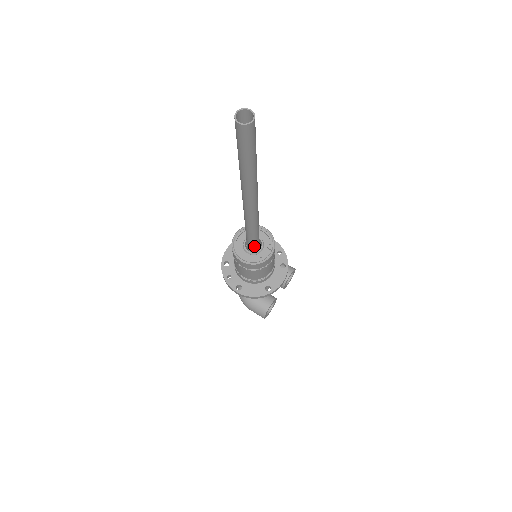
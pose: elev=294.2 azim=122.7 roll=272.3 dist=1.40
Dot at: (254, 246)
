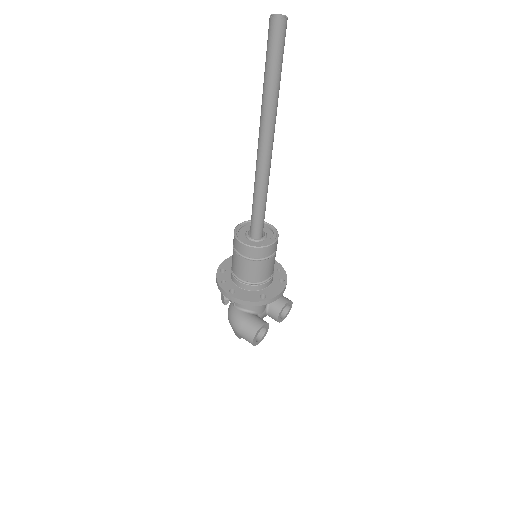
Dot at: (257, 230)
